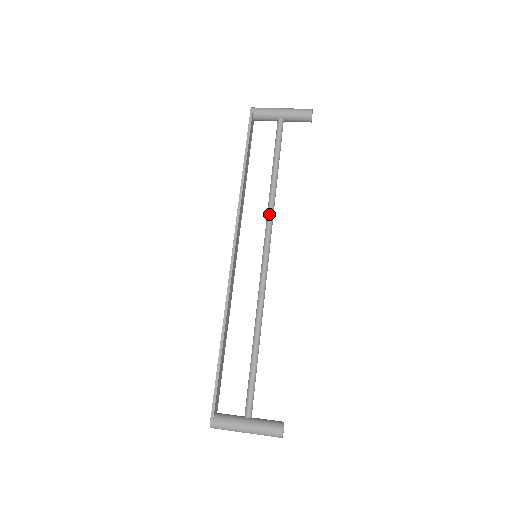
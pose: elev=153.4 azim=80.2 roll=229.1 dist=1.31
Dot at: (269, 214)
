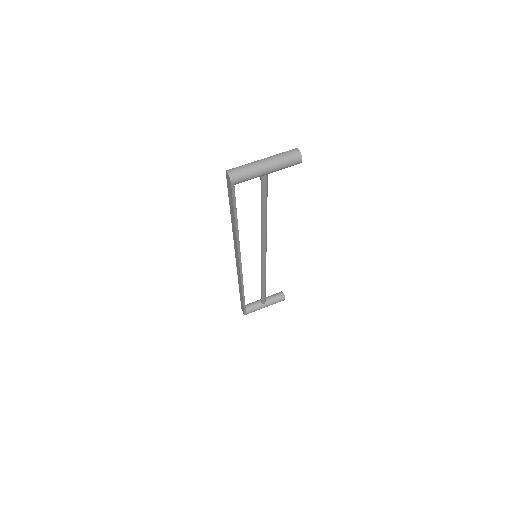
Dot at: (264, 237)
